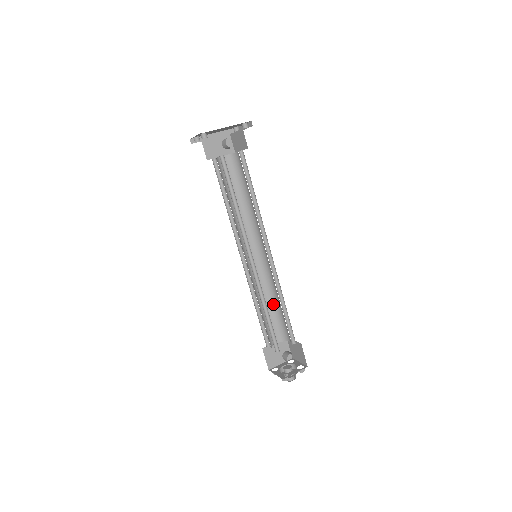
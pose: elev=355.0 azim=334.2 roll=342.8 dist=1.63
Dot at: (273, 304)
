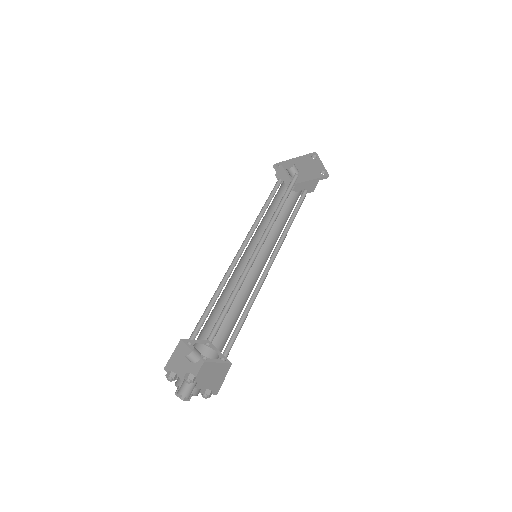
Dot at: occluded
